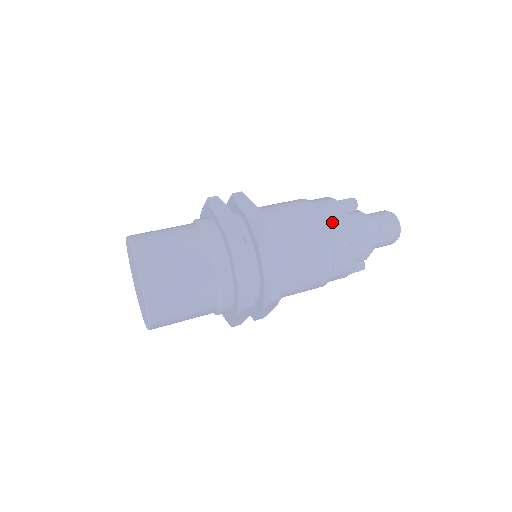
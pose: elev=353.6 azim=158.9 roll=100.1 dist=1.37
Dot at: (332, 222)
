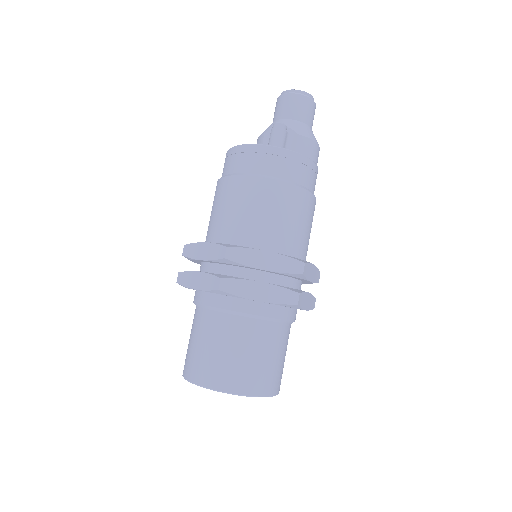
Dot at: (301, 179)
